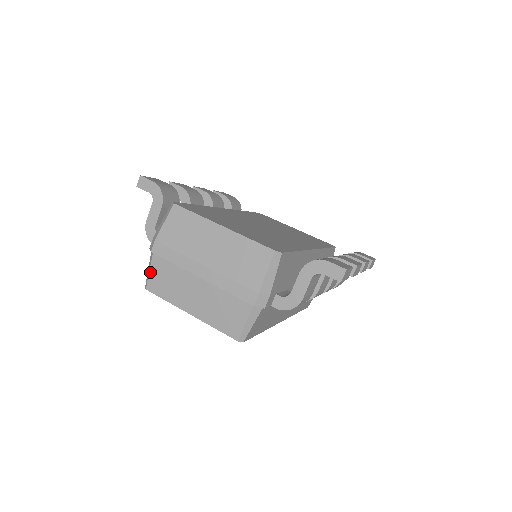
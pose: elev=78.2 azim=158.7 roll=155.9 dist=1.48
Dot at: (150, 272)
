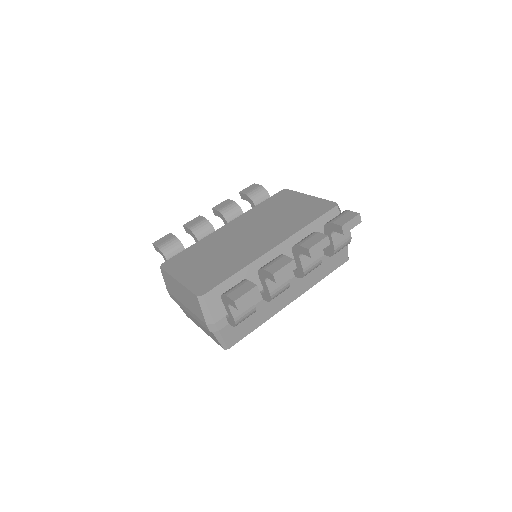
Dot at: (180, 307)
